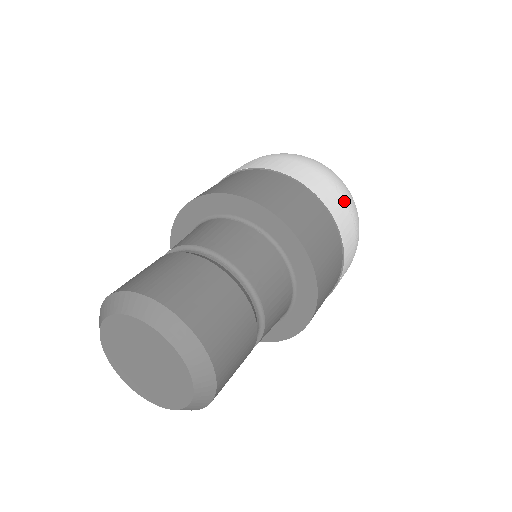
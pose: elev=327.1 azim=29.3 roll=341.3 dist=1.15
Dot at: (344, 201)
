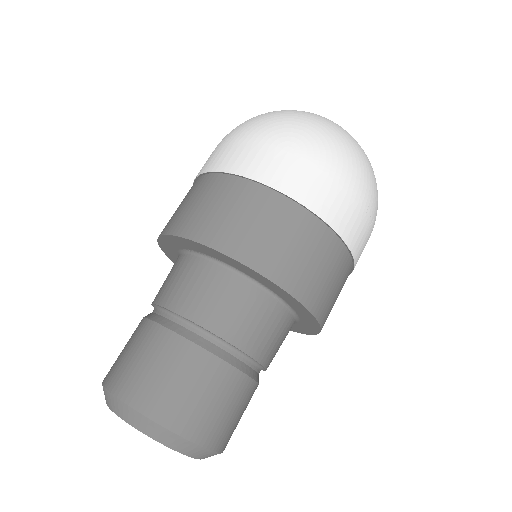
Dot at: (369, 224)
